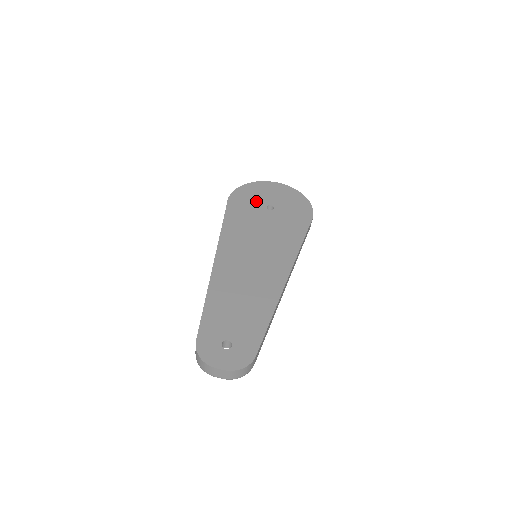
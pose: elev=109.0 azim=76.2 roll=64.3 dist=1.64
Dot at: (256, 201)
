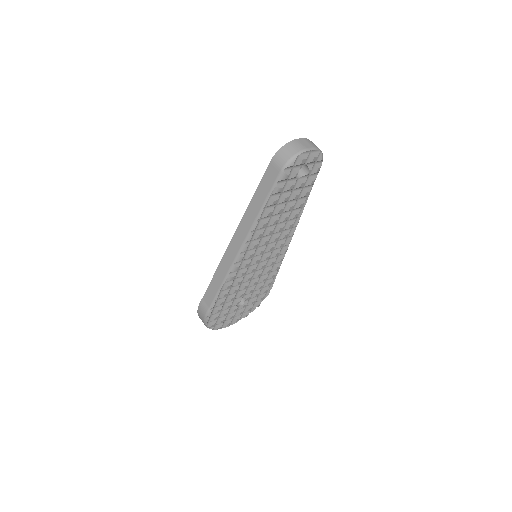
Dot at: occluded
